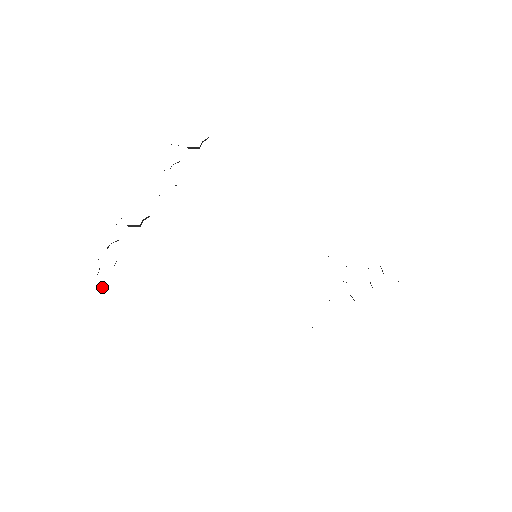
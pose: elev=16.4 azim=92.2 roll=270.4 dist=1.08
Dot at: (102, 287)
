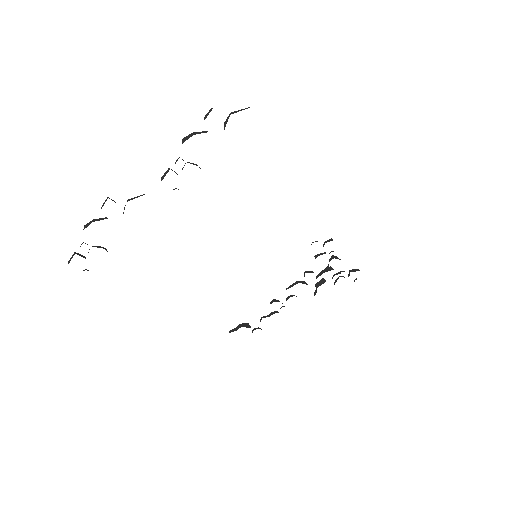
Dot at: occluded
